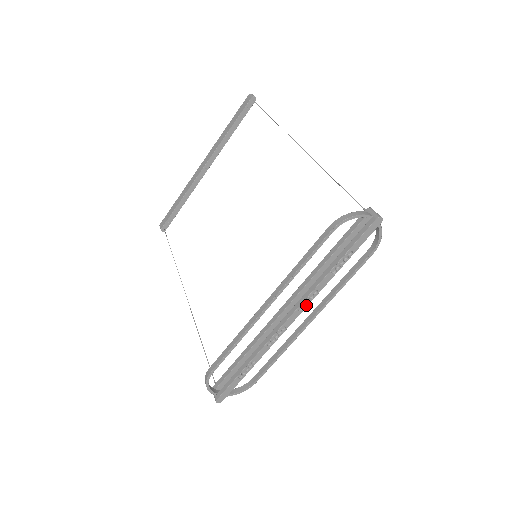
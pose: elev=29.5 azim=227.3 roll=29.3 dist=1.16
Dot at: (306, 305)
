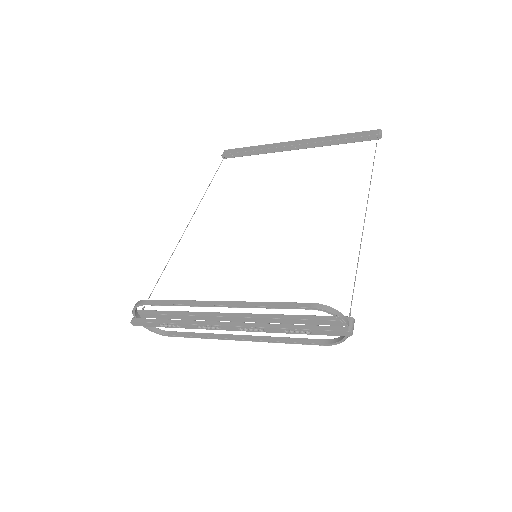
Dot at: (247, 330)
